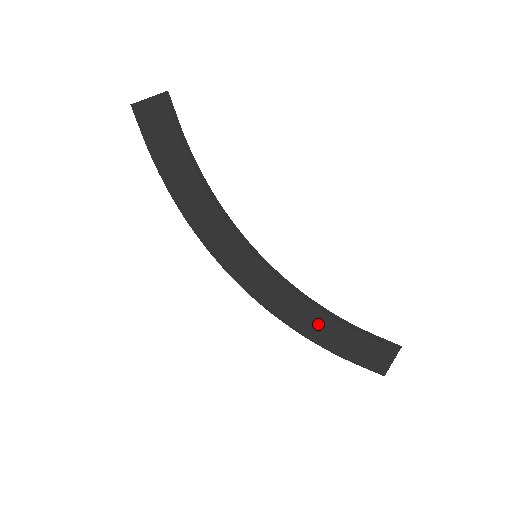
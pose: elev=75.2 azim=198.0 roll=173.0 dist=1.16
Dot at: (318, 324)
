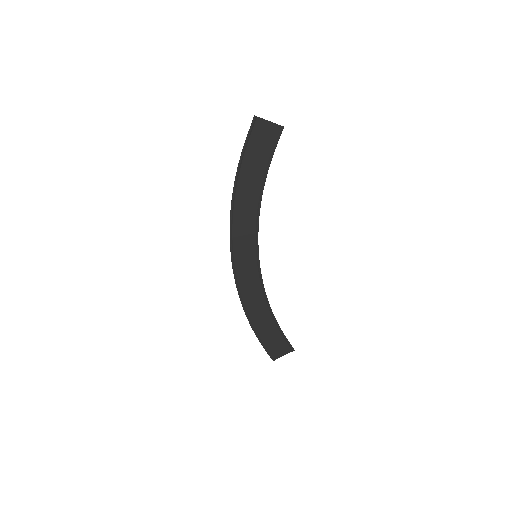
Dot at: (260, 314)
